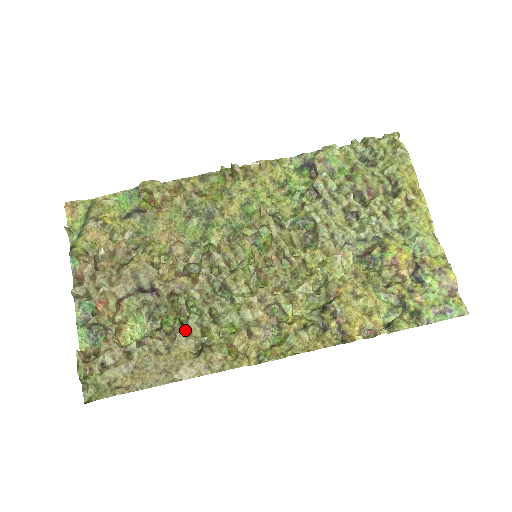
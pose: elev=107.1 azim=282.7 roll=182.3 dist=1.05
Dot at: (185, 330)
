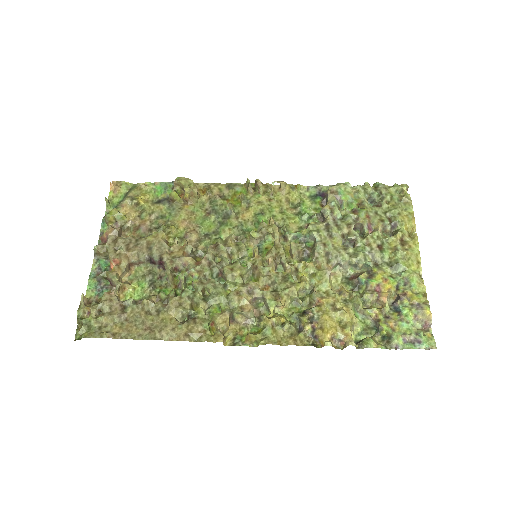
Dot at: (177, 300)
